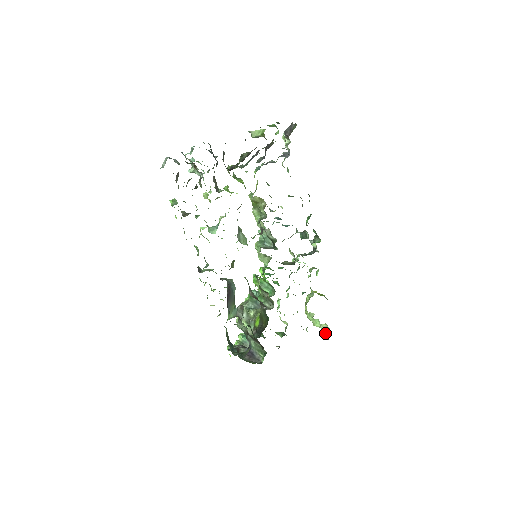
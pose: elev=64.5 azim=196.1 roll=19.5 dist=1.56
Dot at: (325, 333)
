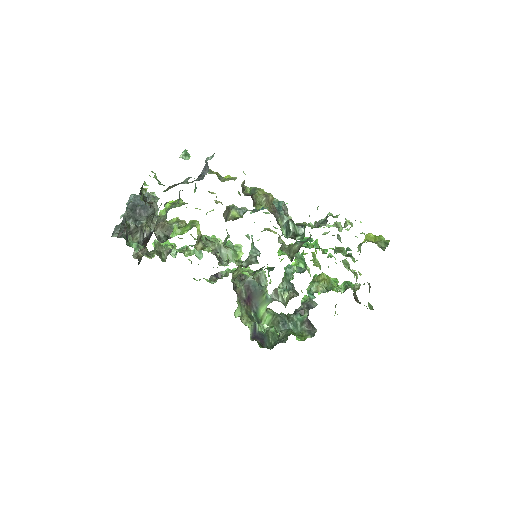
Dot at: occluded
